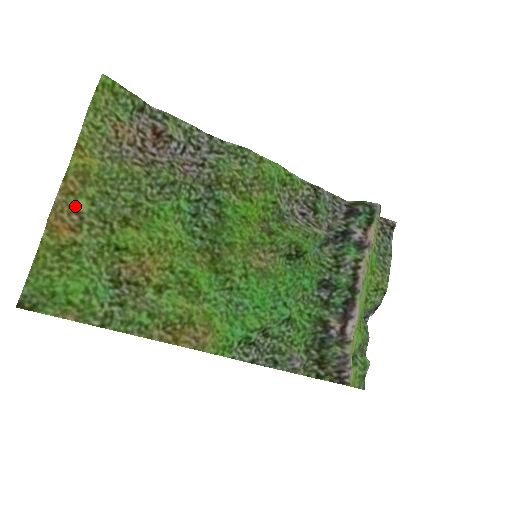
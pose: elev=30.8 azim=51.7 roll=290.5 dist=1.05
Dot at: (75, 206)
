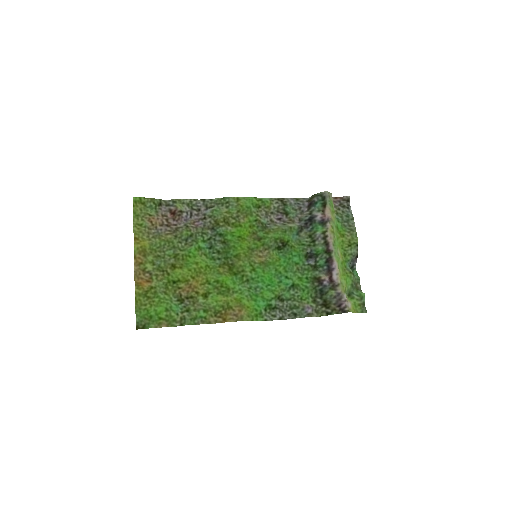
Dot at: (145, 269)
